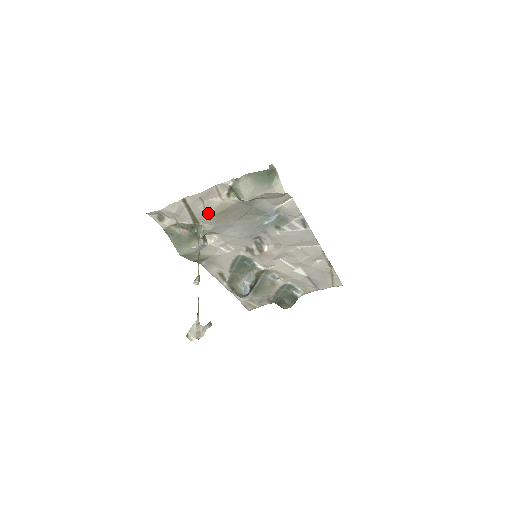
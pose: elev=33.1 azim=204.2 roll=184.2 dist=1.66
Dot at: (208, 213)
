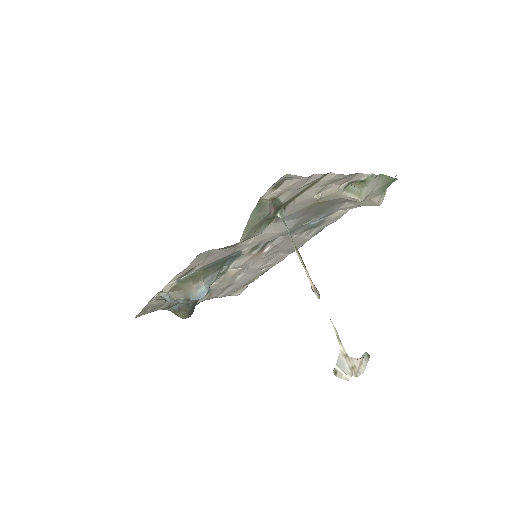
Dot at: (313, 198)
